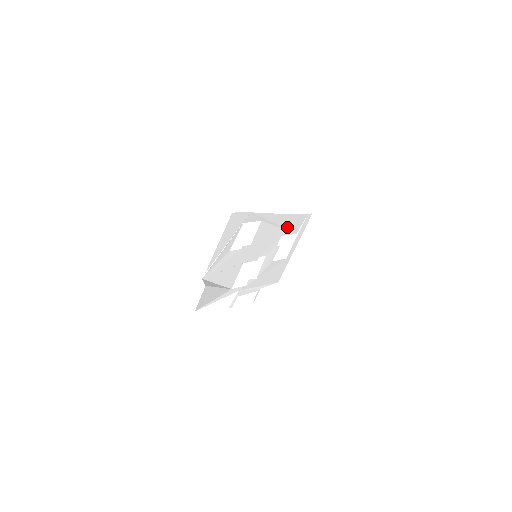
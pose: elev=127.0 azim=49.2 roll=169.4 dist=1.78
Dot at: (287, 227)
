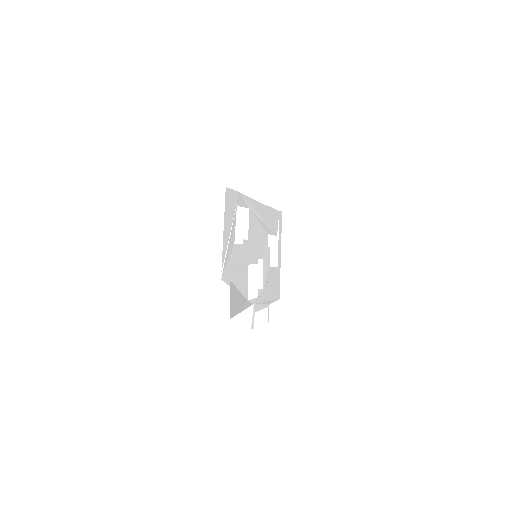
Dot at: (269, 224)
